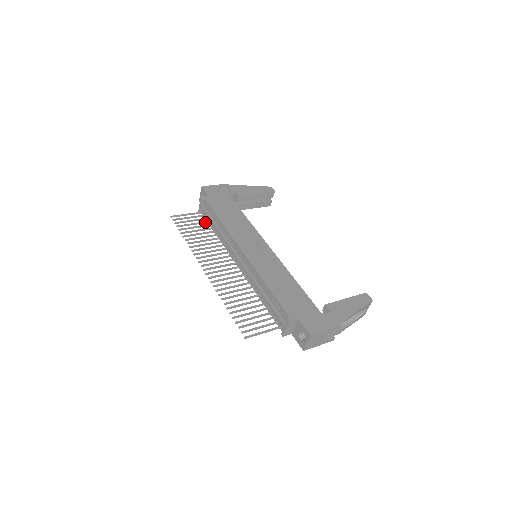
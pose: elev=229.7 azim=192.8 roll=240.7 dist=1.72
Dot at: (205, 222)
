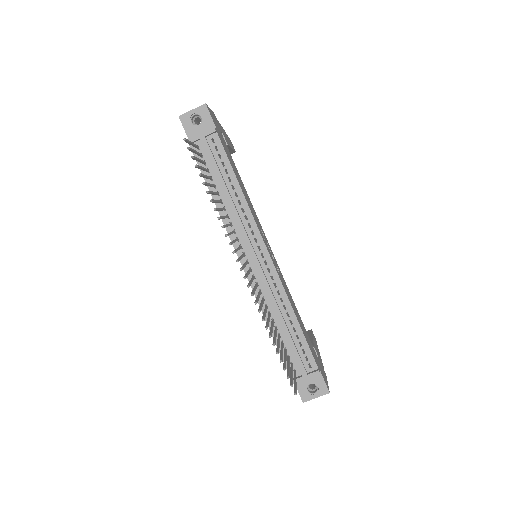
Dot at: (207, 170)
